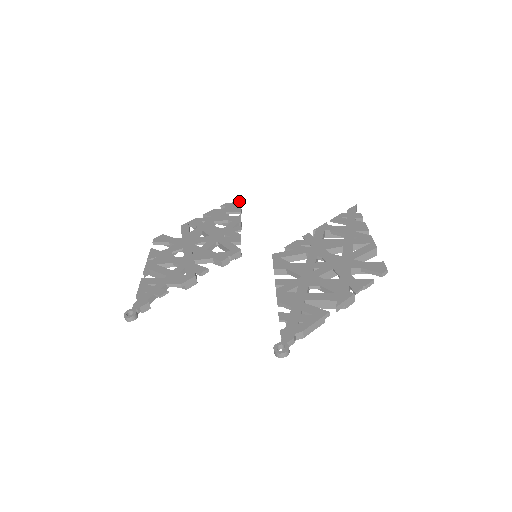
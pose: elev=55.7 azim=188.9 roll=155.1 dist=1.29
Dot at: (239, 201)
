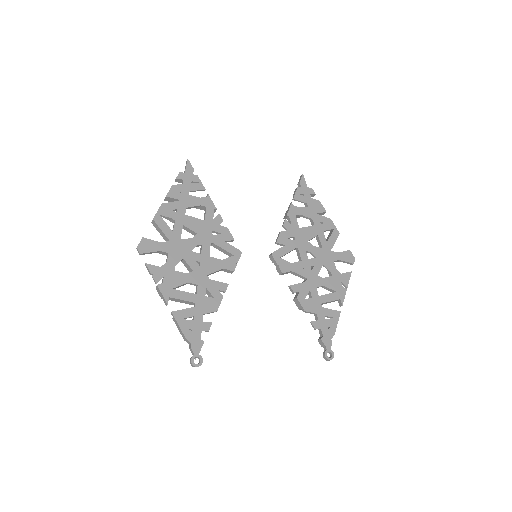
Dot at: (193, 169)
